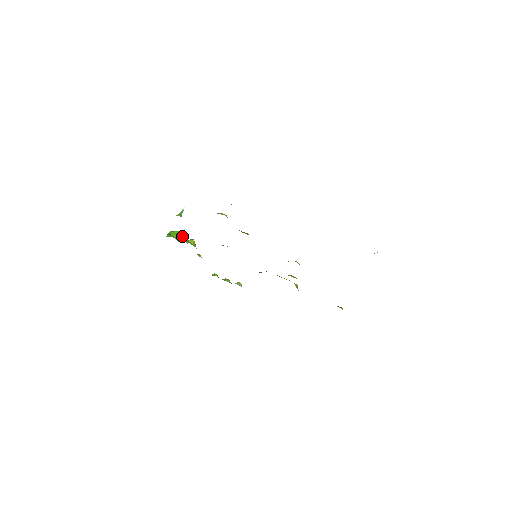
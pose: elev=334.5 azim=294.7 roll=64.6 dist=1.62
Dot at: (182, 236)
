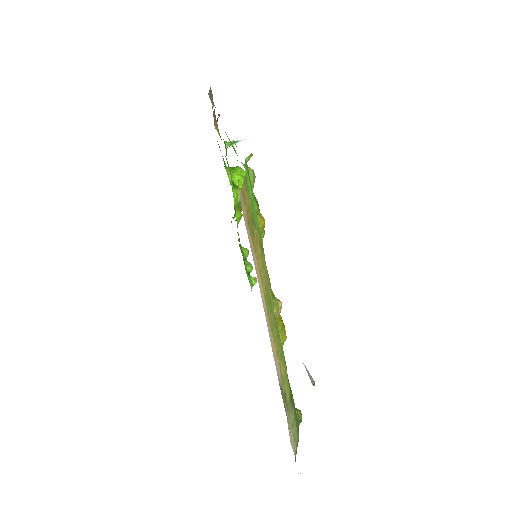
Dot at: occluded
